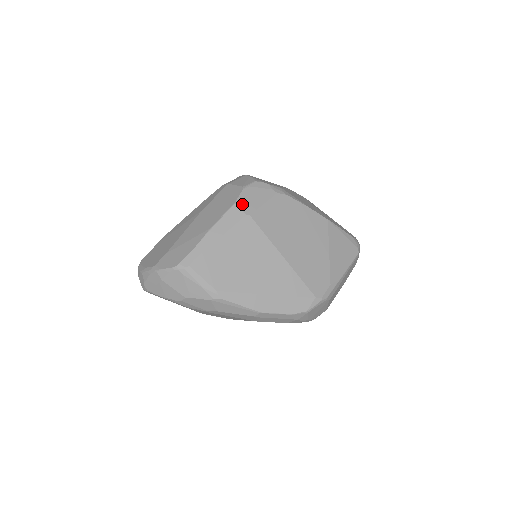
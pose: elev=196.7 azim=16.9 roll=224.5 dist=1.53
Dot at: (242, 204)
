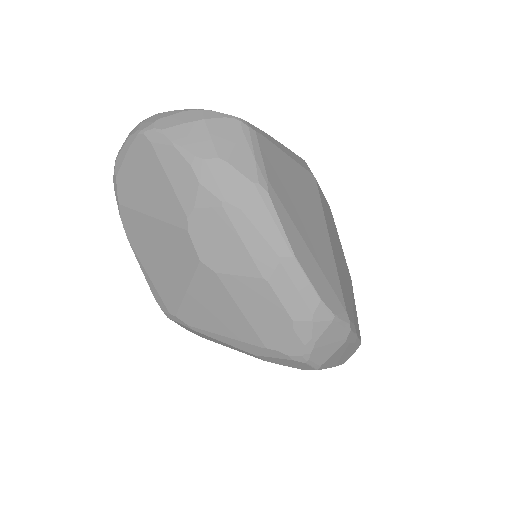
Dot at: occluded
